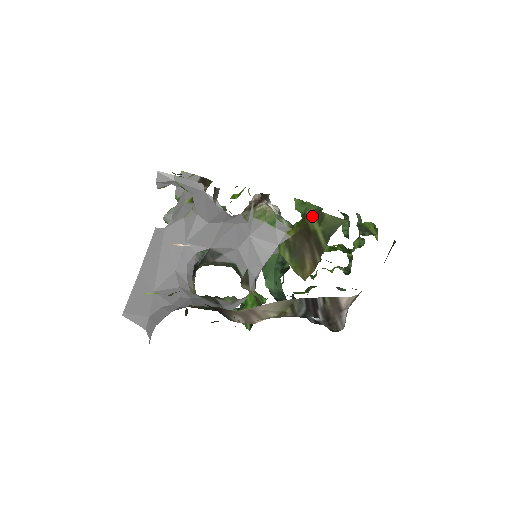
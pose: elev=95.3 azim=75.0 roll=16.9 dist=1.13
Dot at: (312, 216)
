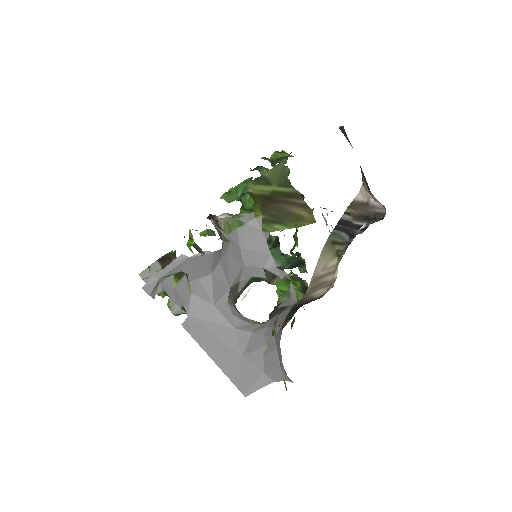
Dot at: (256, 187)
